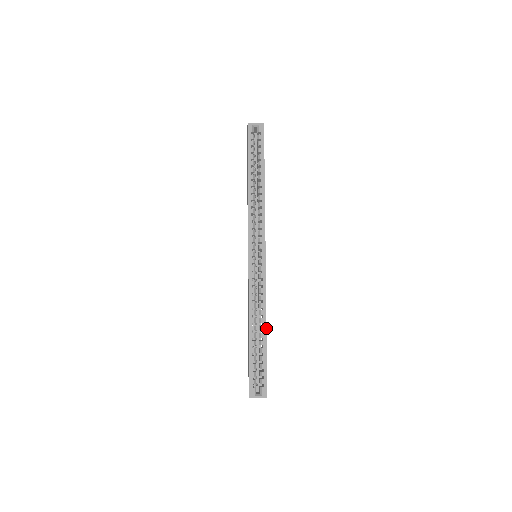
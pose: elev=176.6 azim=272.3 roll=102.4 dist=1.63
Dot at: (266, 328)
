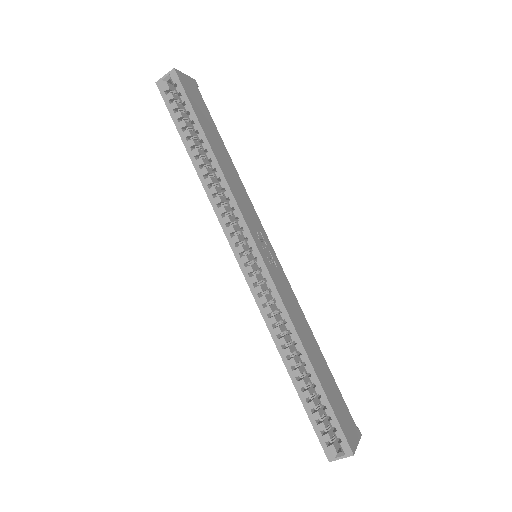
Dot at: (307, 357)
